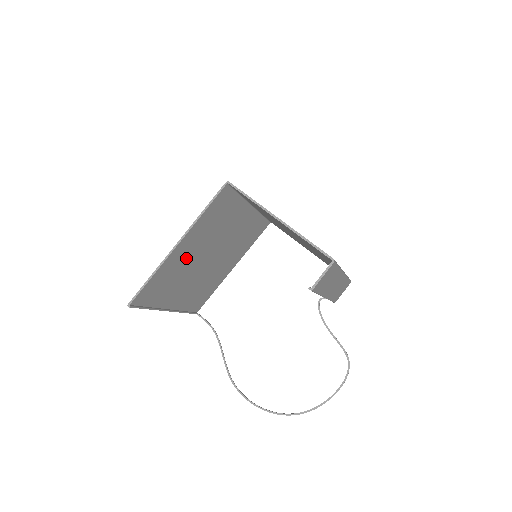
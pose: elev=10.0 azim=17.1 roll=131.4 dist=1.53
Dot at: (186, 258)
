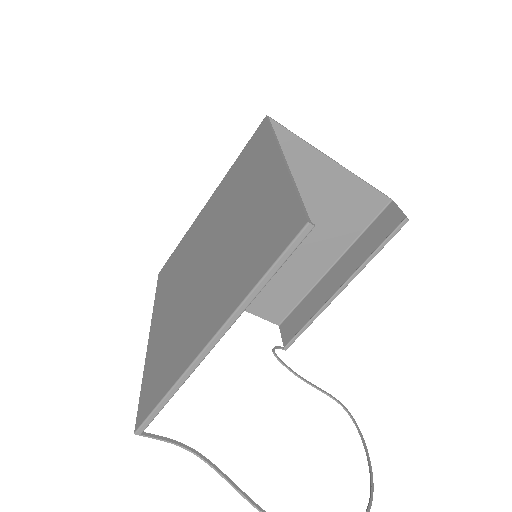
Dot at: (252, 209)
